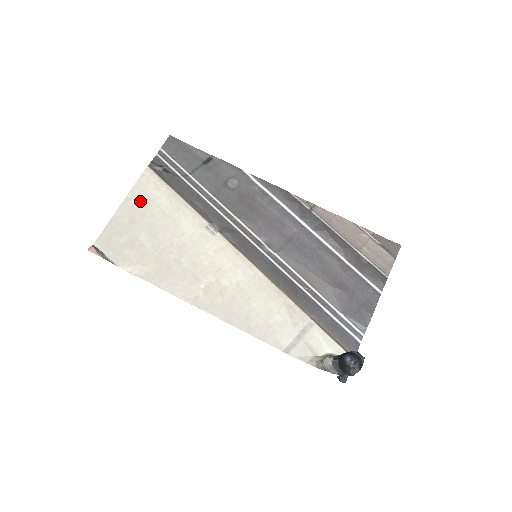
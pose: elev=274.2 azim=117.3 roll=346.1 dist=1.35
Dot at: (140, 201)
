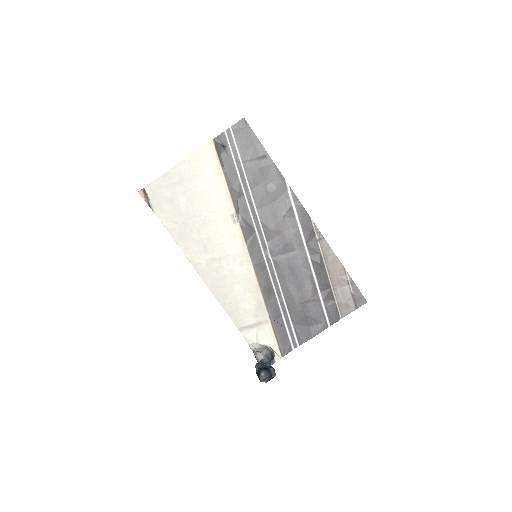
Dot at: (193, 168)
